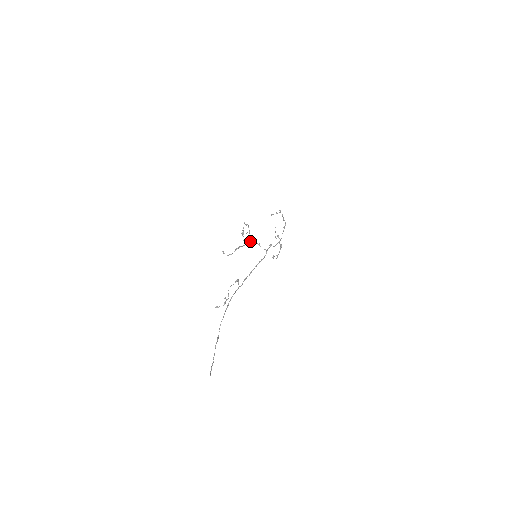
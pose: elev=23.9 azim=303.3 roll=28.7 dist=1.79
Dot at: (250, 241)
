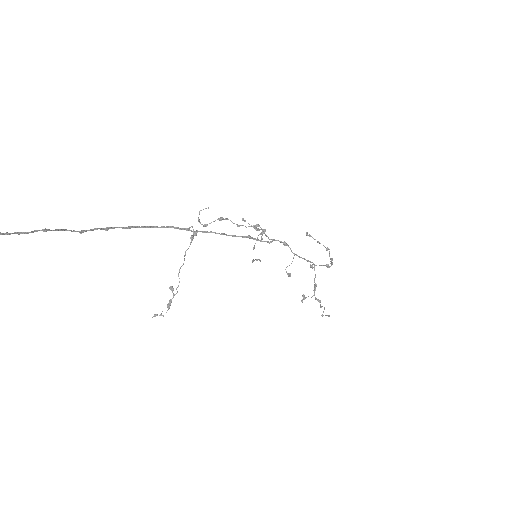
Dot at: (251, 226)
